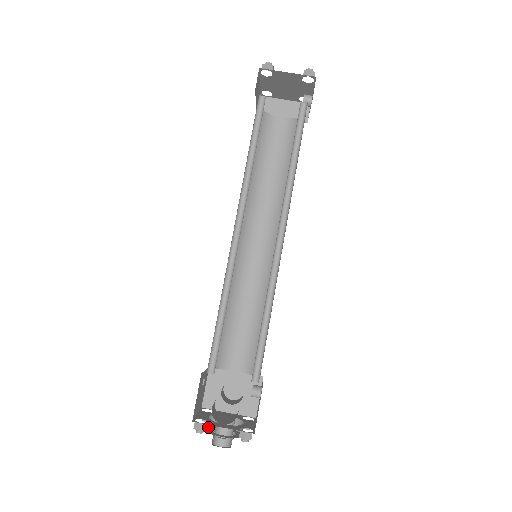
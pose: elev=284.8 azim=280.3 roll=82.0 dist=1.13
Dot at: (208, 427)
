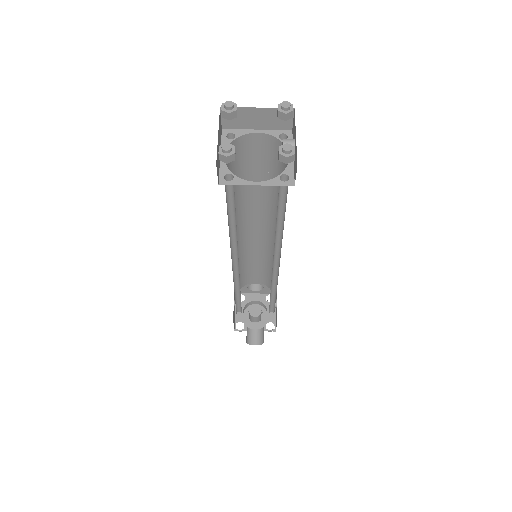
Dot at: (244, 312)
